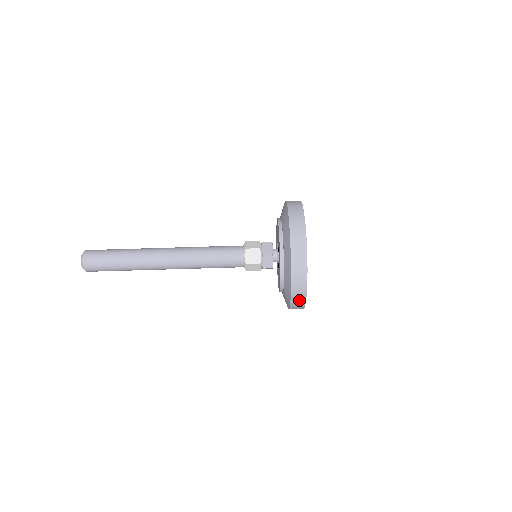
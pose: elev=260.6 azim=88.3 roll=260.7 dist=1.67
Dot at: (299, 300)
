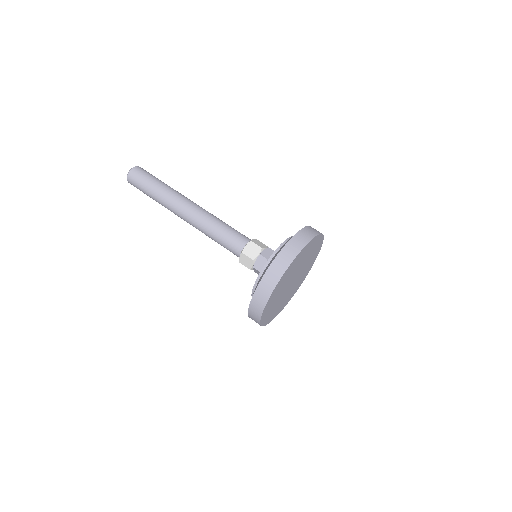
Dot at: (289, 254)
